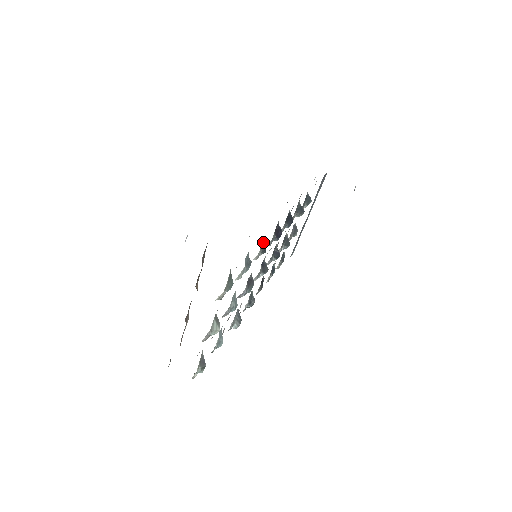
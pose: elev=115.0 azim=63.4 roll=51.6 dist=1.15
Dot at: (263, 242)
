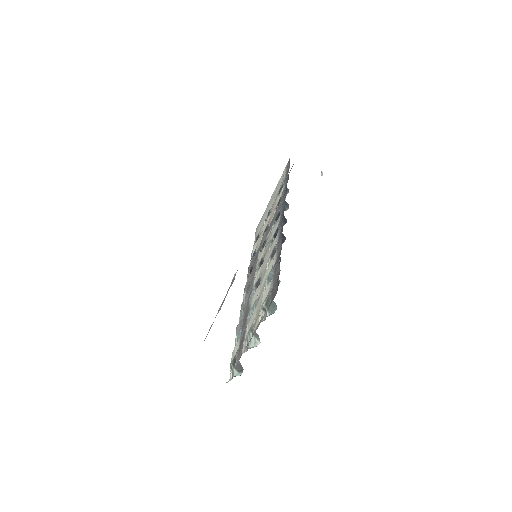
Dot at: (274, 252)
